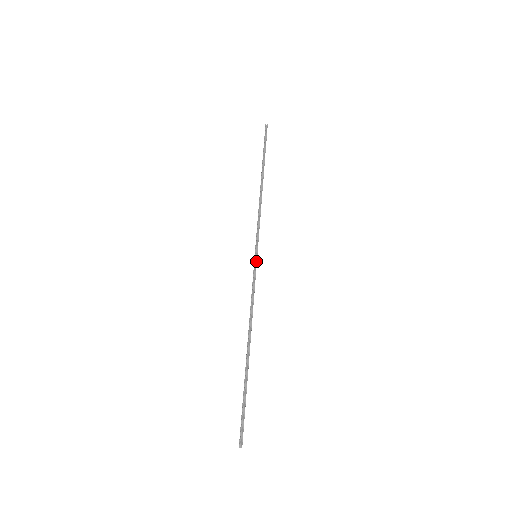
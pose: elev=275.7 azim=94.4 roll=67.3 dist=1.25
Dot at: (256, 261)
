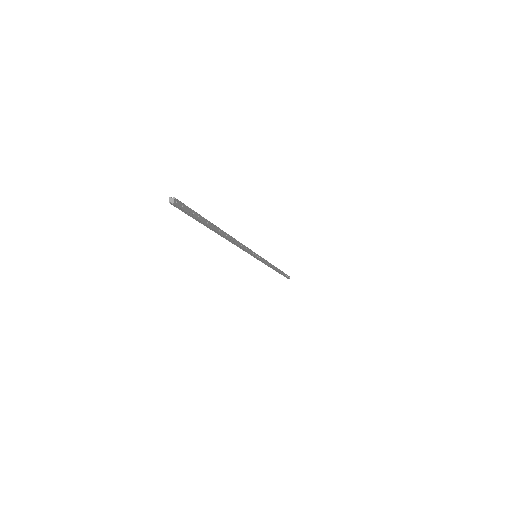
Dot at: (255, 253)
